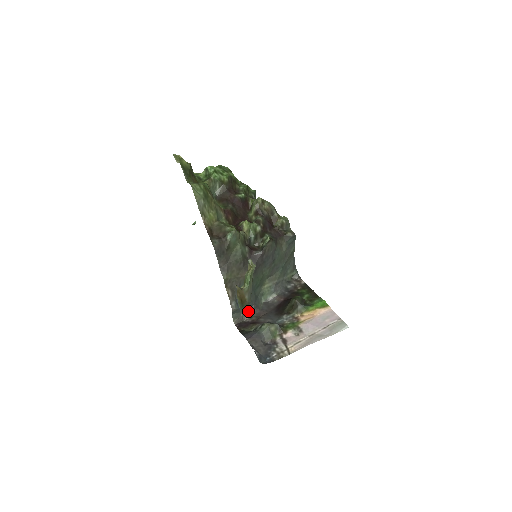
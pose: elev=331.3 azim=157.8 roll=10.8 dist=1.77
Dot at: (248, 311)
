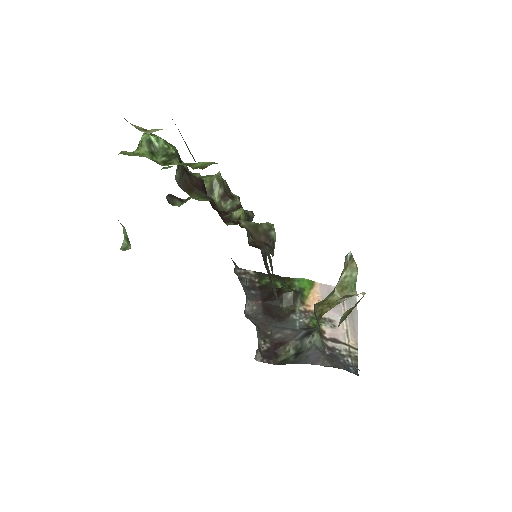
Dot at: (257, 336)
